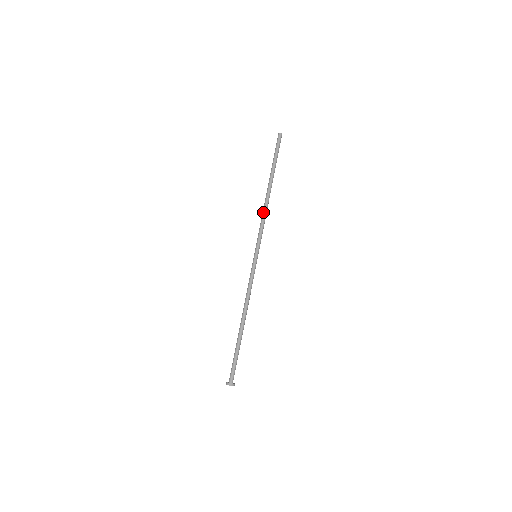
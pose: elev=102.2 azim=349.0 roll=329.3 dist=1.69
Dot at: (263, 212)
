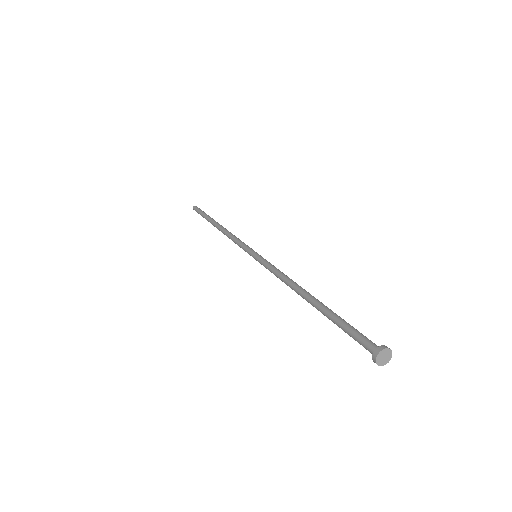
Dot at: (227, 236)
